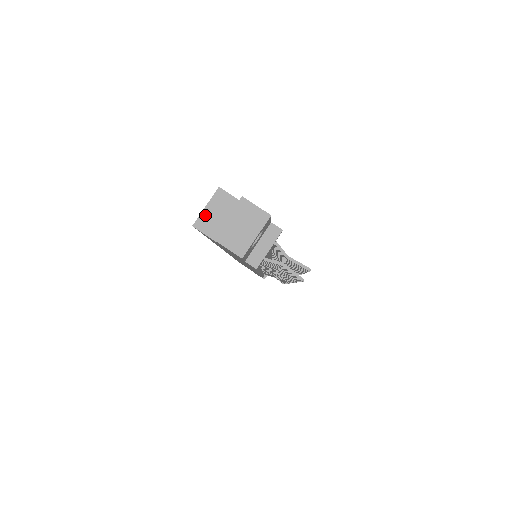
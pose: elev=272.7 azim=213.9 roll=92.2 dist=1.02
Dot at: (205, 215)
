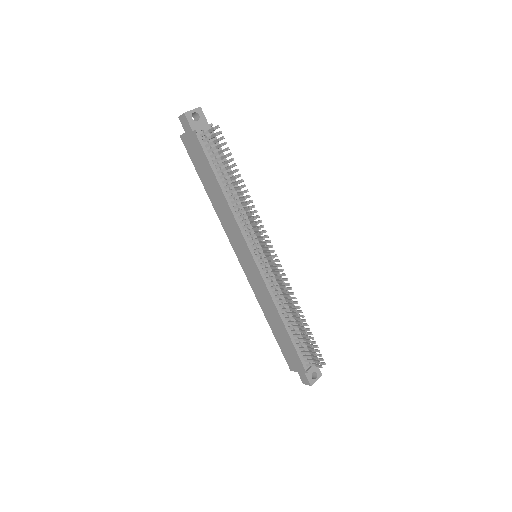
Dot at: occluded
